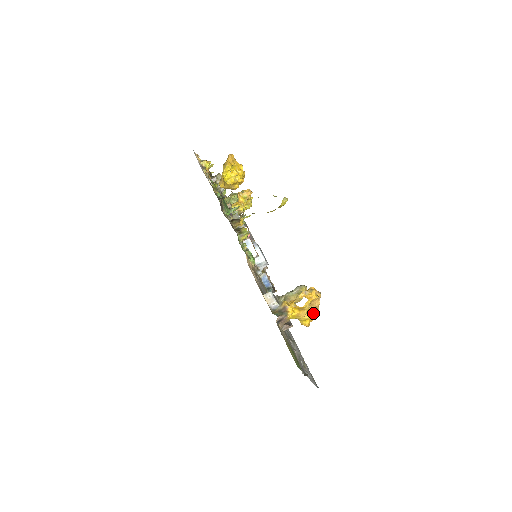
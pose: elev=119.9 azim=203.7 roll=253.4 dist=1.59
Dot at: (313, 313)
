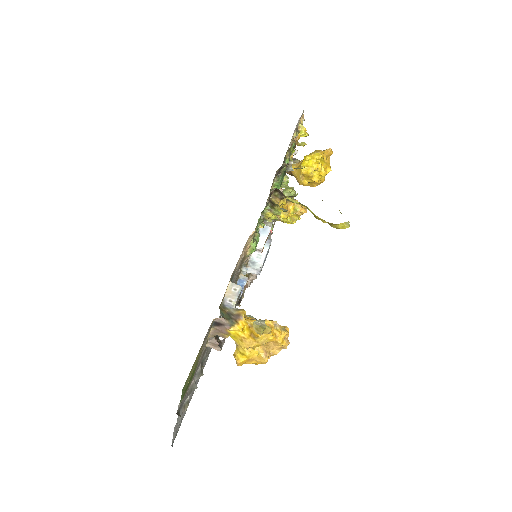
Dot at: (259, 356)
